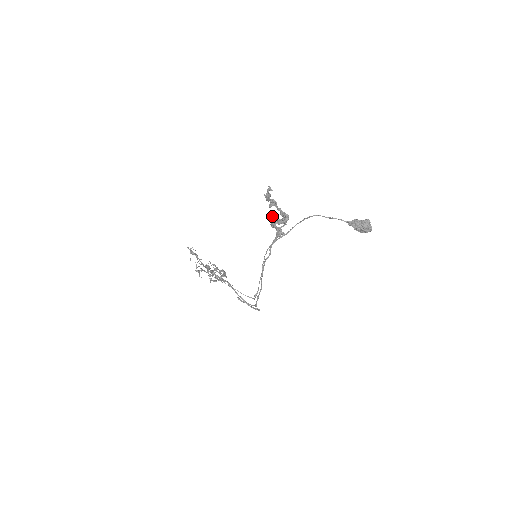
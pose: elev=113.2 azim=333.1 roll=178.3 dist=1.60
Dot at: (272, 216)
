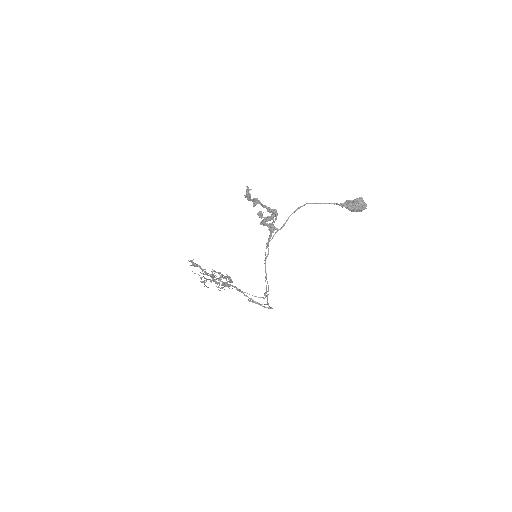
Dot at: occluded
